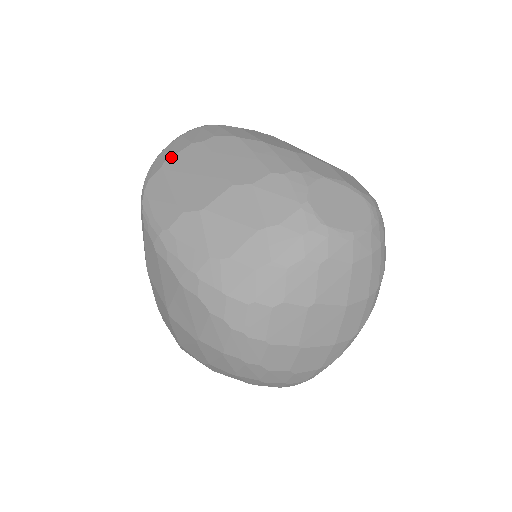
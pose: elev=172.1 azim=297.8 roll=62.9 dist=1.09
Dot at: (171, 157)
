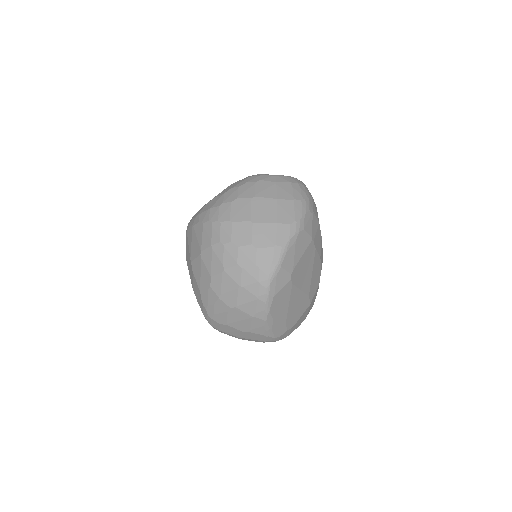
Dot at: occluded
